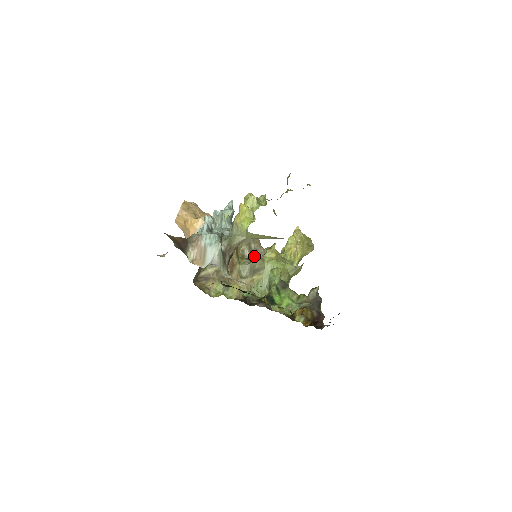
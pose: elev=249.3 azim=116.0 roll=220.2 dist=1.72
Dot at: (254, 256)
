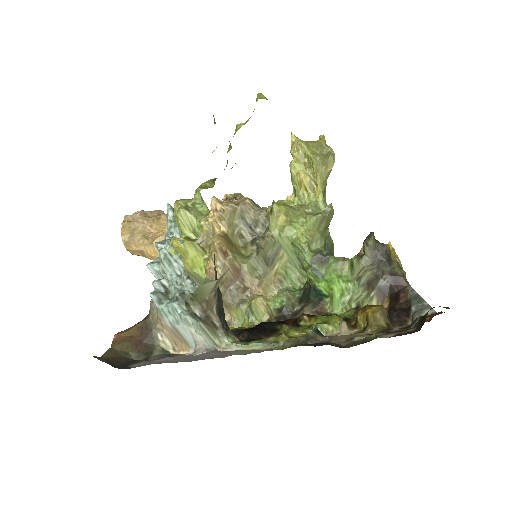
Dot at: (256, 242)
